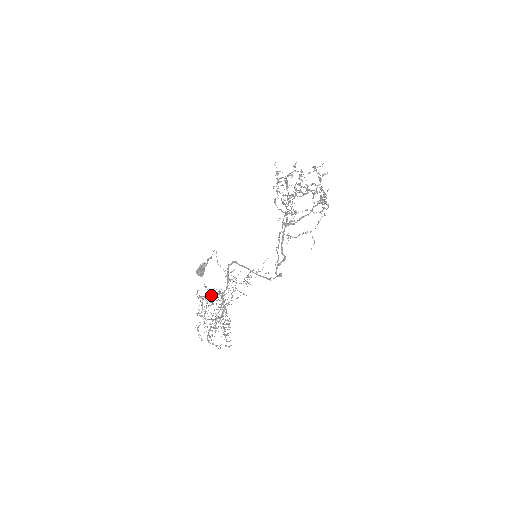
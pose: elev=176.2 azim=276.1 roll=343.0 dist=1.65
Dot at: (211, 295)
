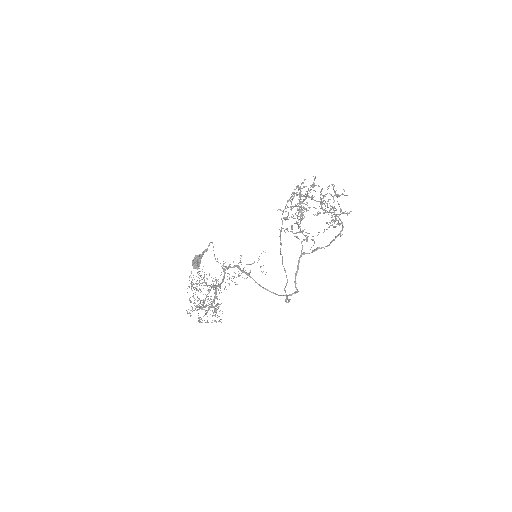
Dot at: occluded
